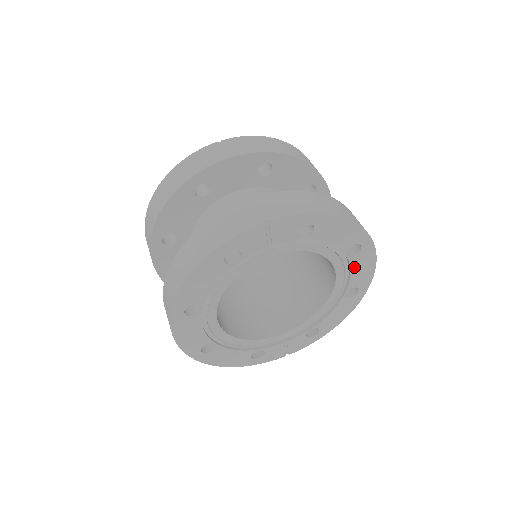
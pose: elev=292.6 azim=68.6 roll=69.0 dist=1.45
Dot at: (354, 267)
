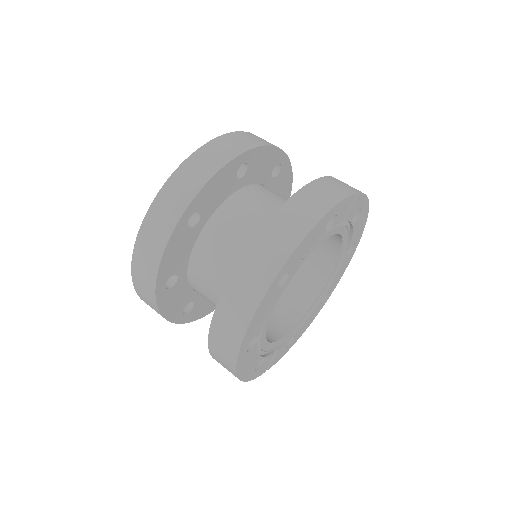
Dot at: (341, 268)
